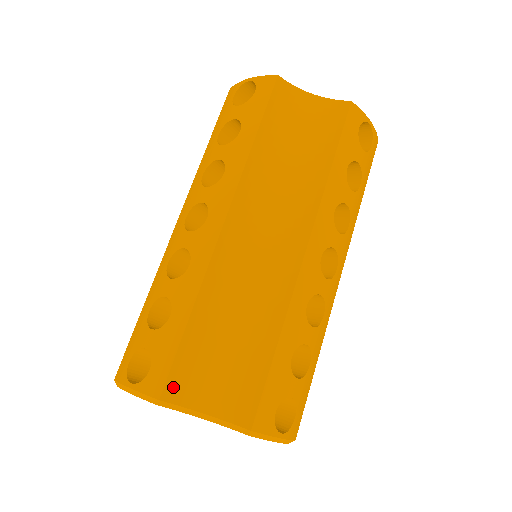
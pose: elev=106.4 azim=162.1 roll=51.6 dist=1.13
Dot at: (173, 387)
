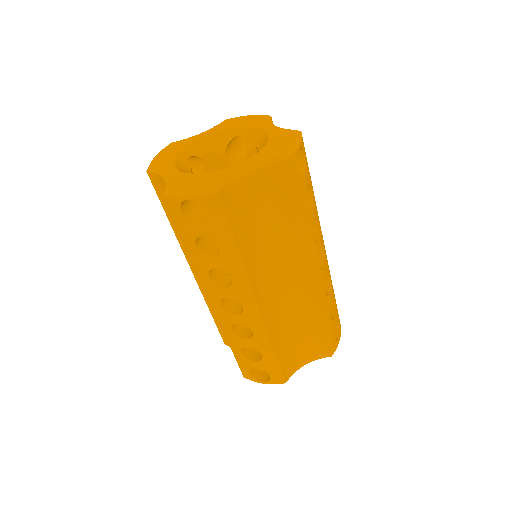
Dot at: (287, 374)
